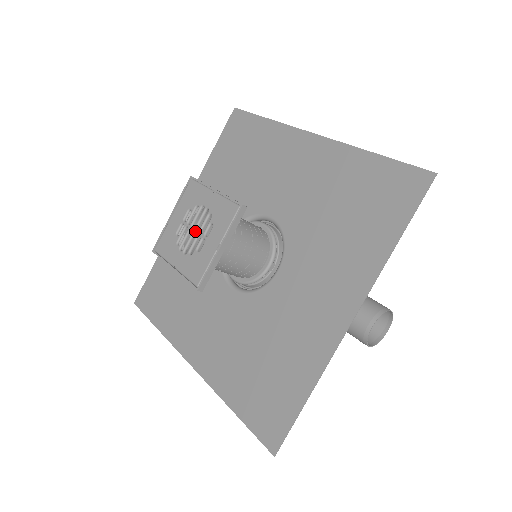
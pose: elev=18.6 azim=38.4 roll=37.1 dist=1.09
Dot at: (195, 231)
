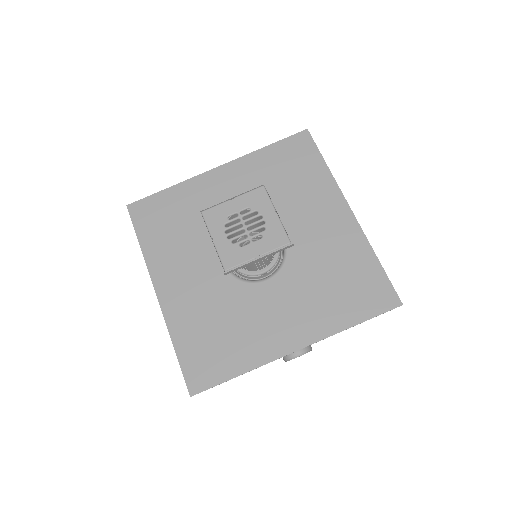
Dot at: (245, 229)
